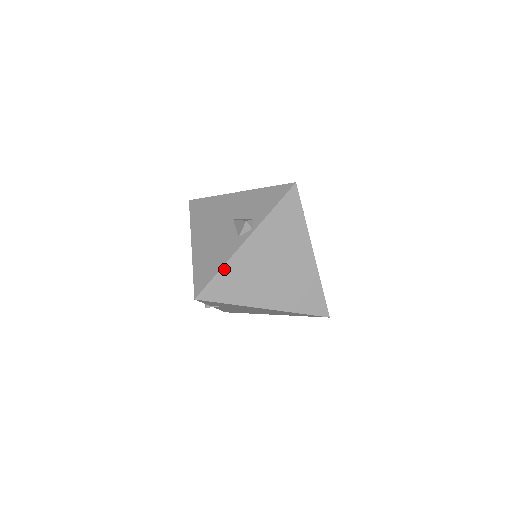
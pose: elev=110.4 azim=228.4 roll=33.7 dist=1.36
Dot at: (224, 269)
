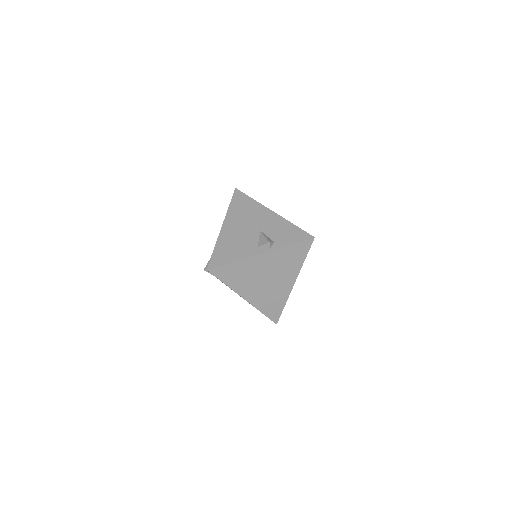
Dot at: (236, 262)
